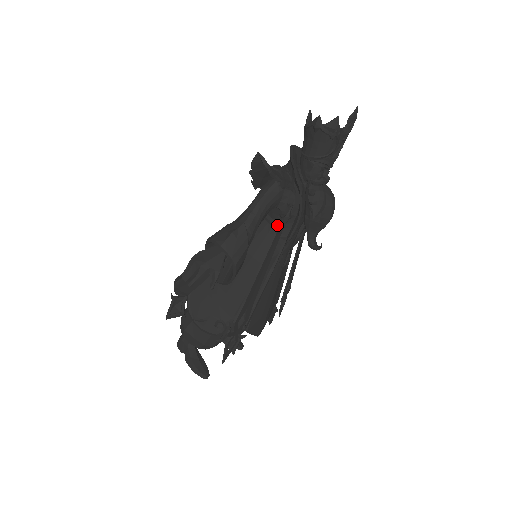
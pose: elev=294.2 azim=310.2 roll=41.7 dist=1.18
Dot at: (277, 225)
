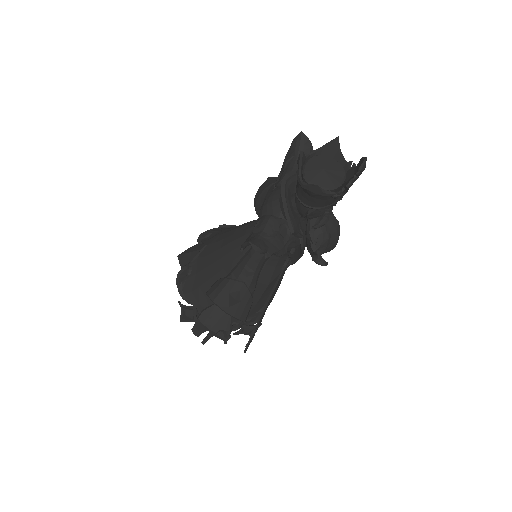
Dot at: occluded
